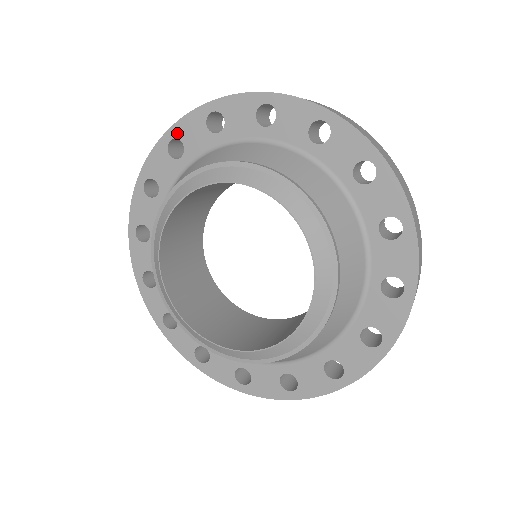
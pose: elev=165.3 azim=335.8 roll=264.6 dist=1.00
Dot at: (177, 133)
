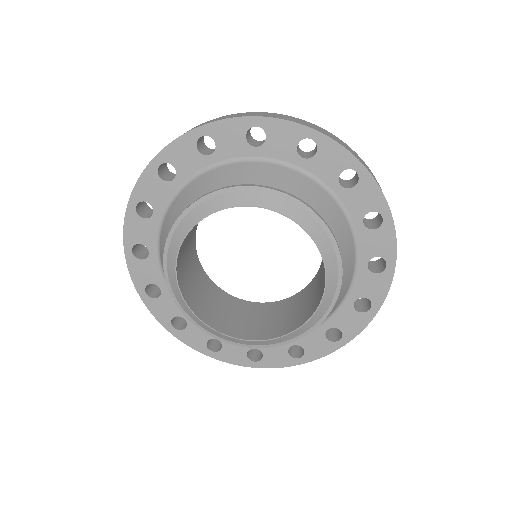
Dot at: (212, 132)
